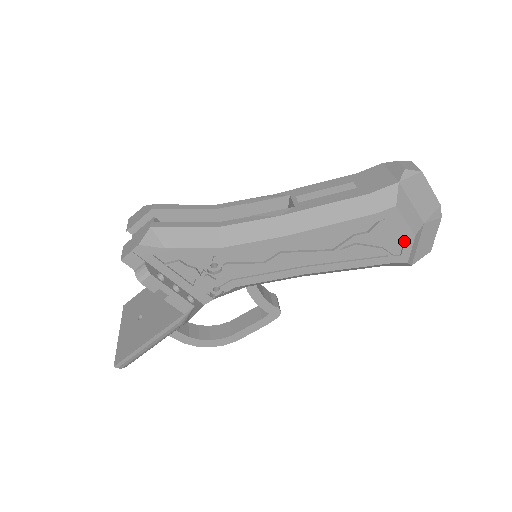
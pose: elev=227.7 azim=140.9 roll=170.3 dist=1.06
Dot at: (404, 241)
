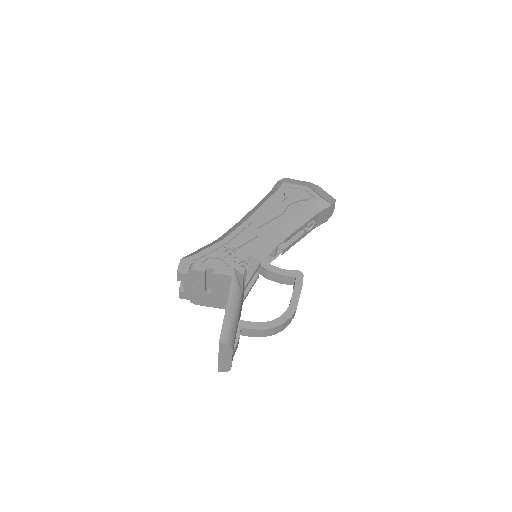
Dot at: (307, 192)
